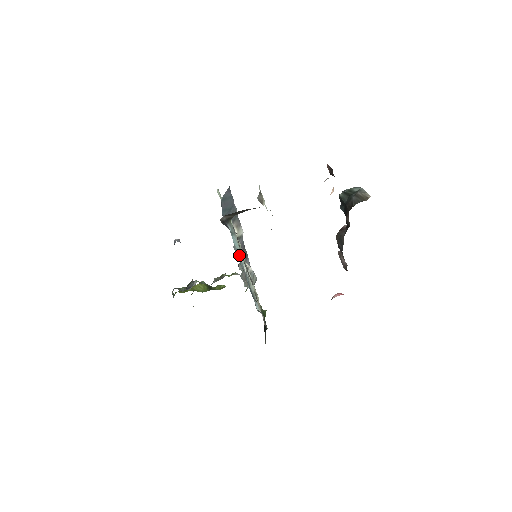
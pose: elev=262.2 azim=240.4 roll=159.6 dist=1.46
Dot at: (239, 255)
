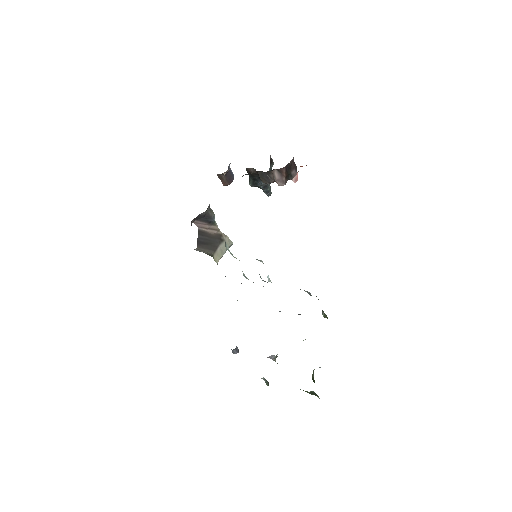
Dot at: occluded
